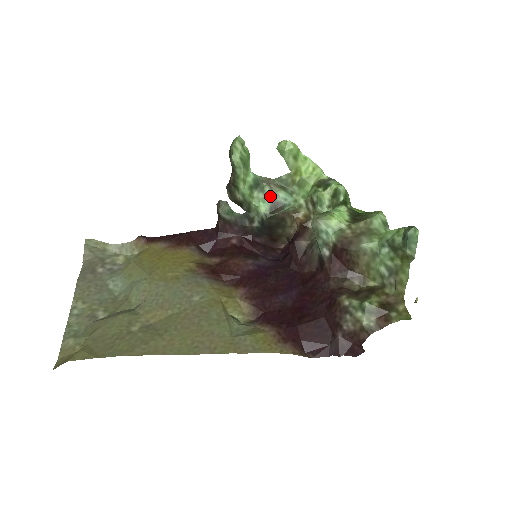
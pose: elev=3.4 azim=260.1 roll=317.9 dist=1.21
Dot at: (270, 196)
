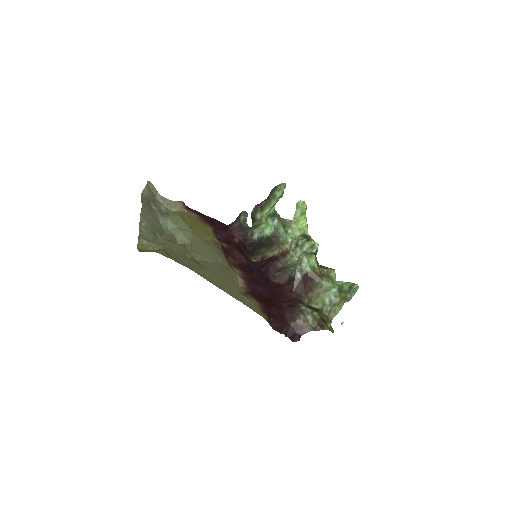
Dot at: (276, 226)
